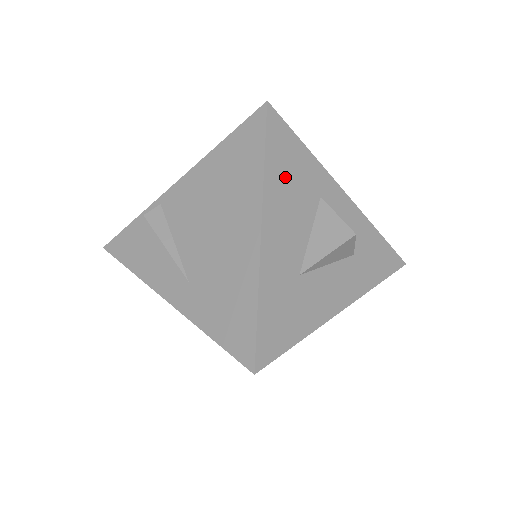
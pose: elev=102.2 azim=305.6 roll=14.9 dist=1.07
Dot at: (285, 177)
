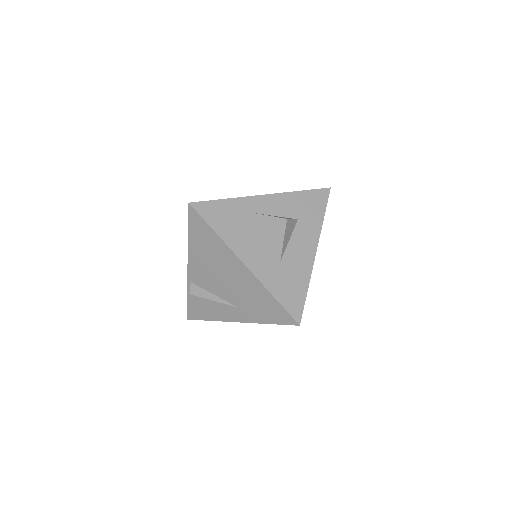
Dot at: (231, 227)
